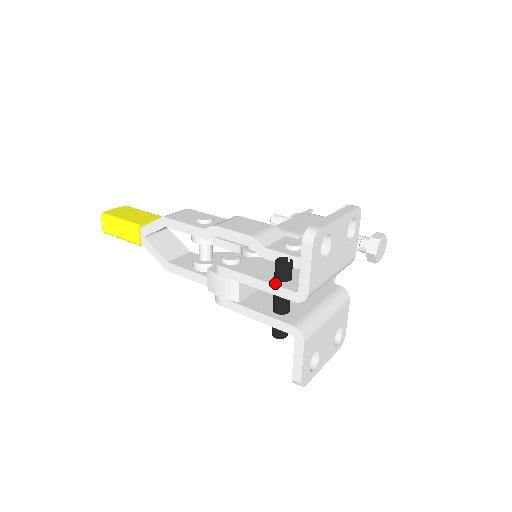
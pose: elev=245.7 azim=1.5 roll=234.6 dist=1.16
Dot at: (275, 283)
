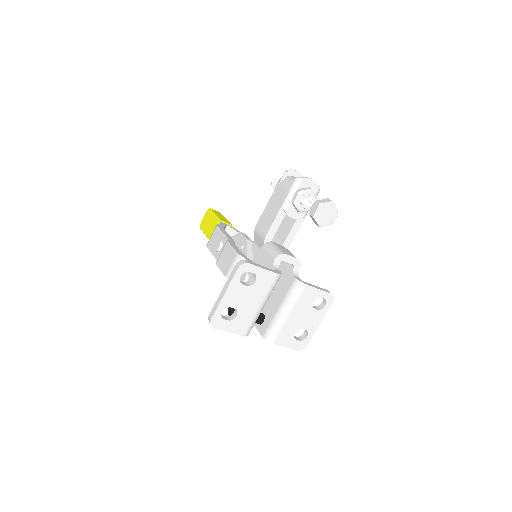
Dot at: occluded
